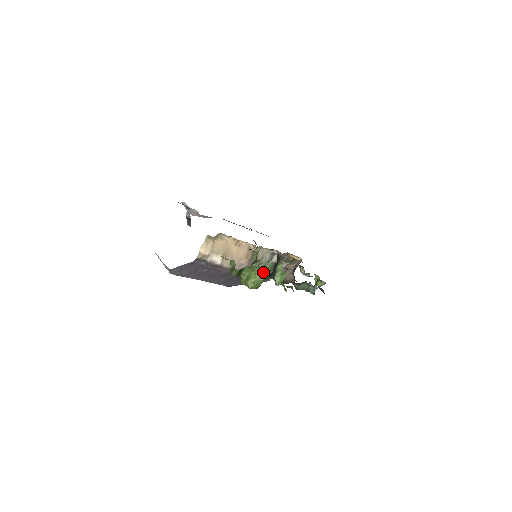
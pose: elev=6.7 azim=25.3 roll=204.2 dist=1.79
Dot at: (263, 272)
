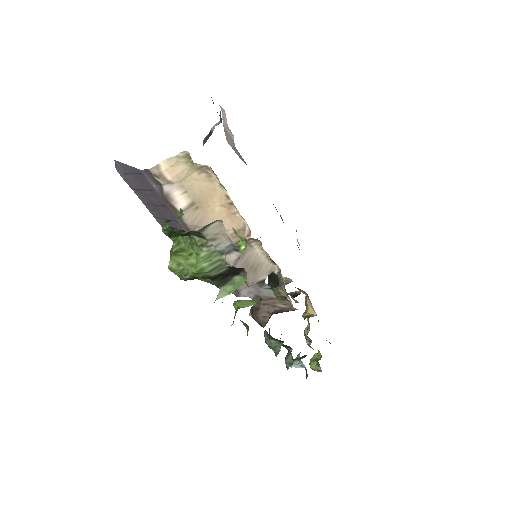
Dot at: (202, 261)
